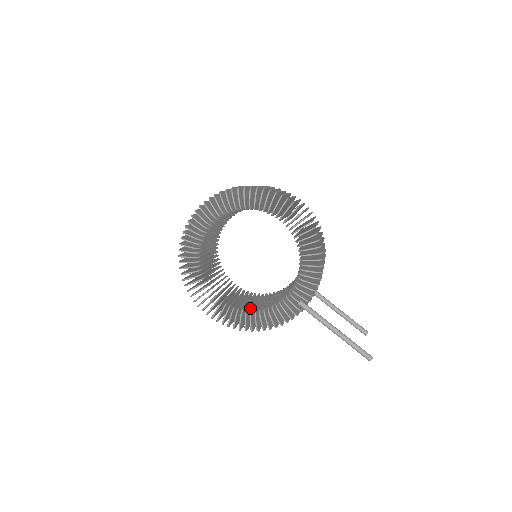
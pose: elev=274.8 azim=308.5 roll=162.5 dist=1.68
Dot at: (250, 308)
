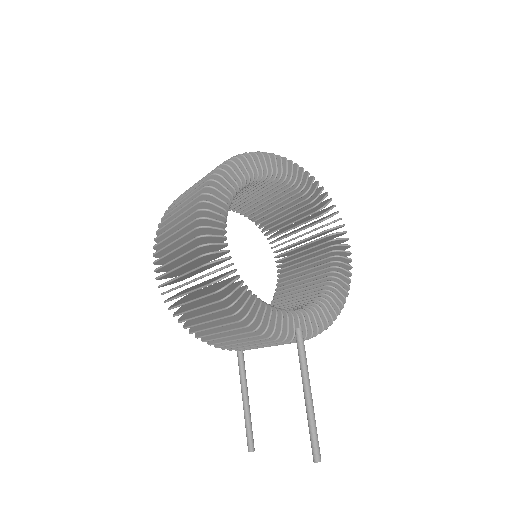
Dot at: occluded
